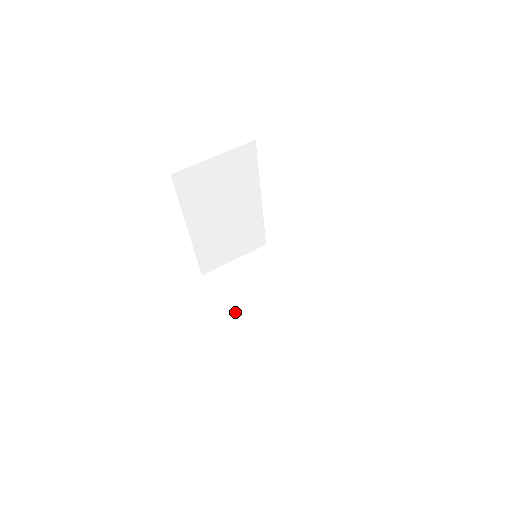
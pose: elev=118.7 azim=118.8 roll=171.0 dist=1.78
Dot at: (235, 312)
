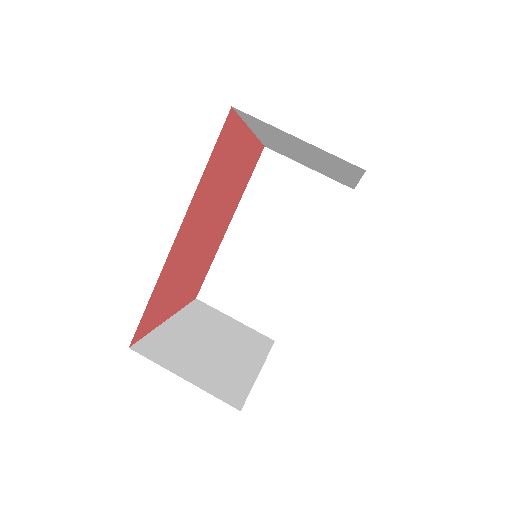
Dot at: (181, 324)
